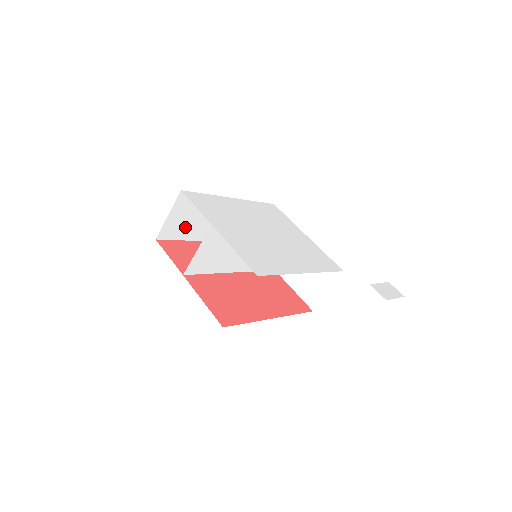
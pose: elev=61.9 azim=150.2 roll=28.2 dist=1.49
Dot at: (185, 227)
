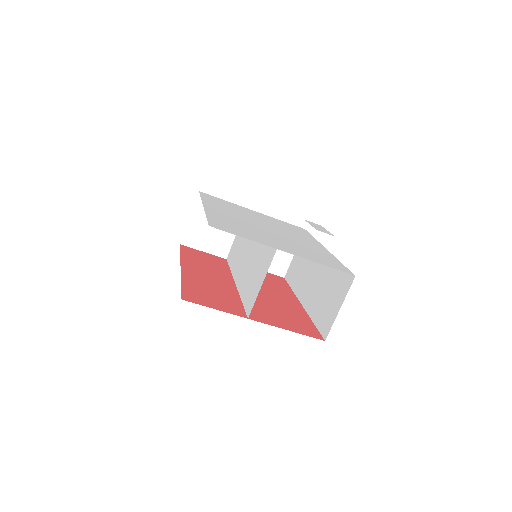
Dot at: occluded
